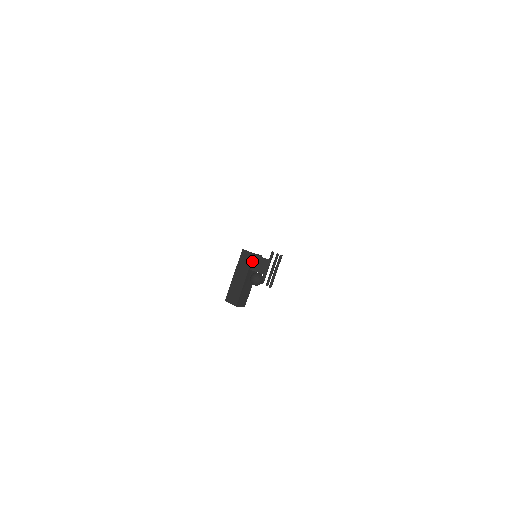
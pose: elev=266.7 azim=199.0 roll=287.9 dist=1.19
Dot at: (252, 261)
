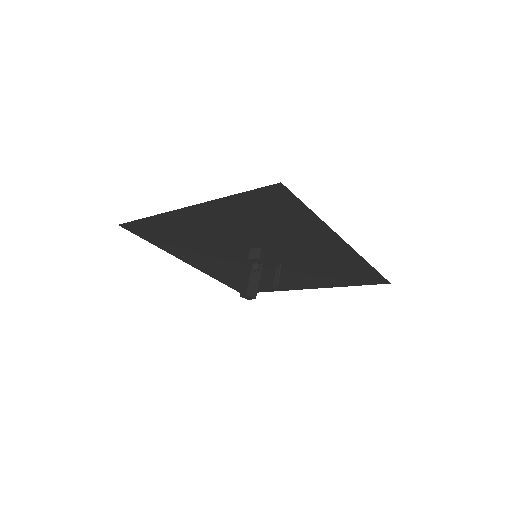
Dot at: occluded
